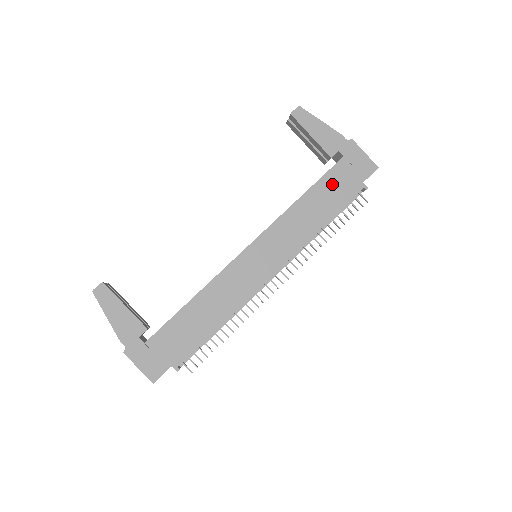
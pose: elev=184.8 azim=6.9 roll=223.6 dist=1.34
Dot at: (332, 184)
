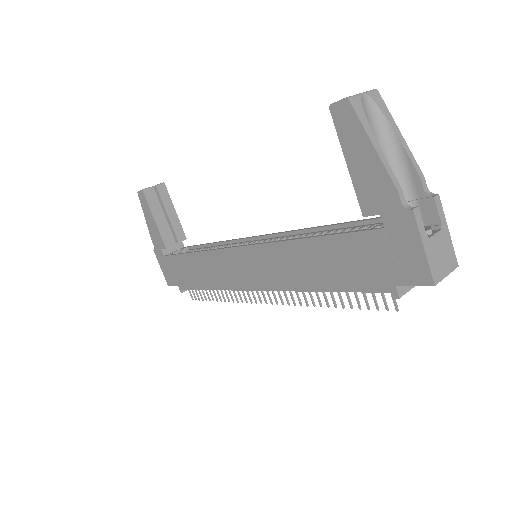
Dot at: (348, 253)
